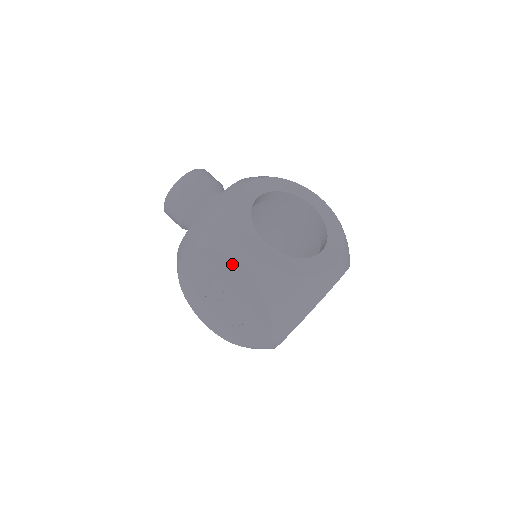
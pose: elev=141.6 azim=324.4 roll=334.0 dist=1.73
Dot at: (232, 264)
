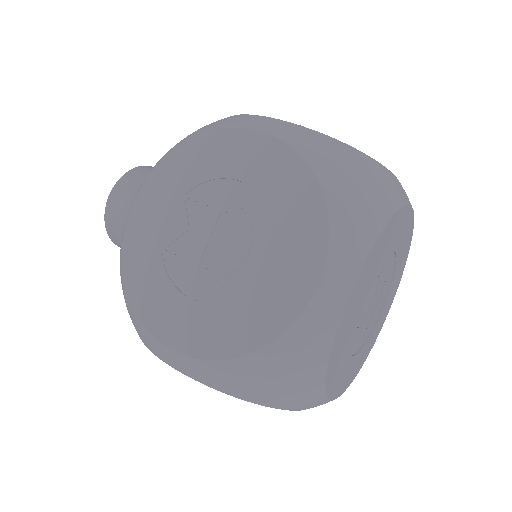
Dot at: (239, 136)
